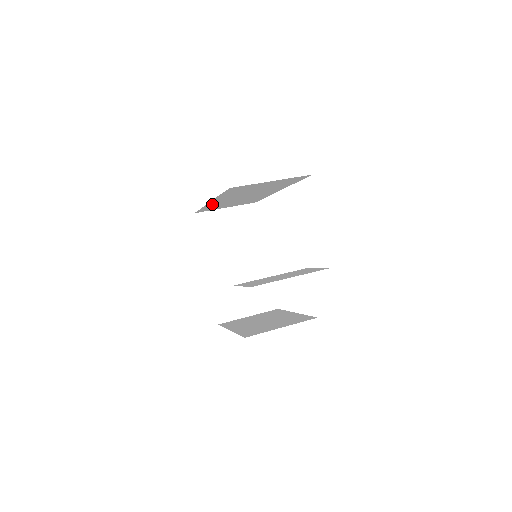
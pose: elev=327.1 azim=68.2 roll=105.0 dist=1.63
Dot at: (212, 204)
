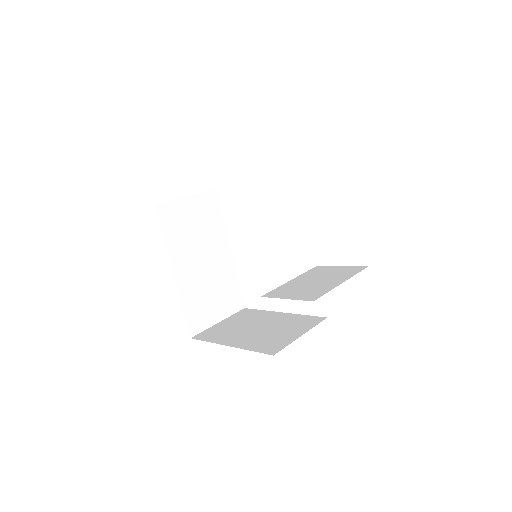
Dot at: occluded
